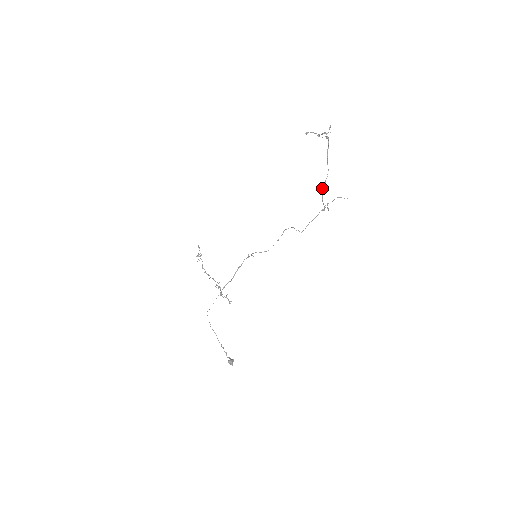
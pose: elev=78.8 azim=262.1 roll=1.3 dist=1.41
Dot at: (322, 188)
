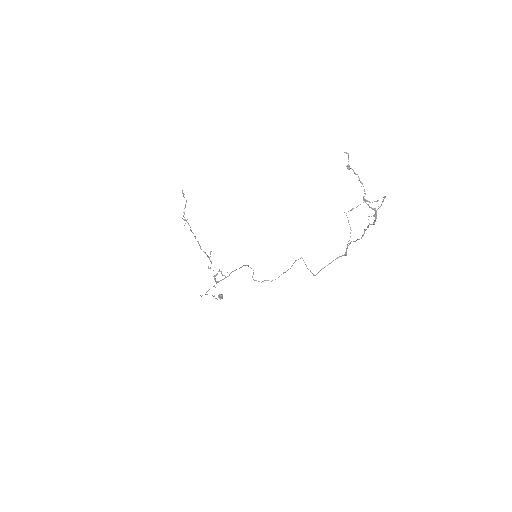
Dot at: (350, 242)
